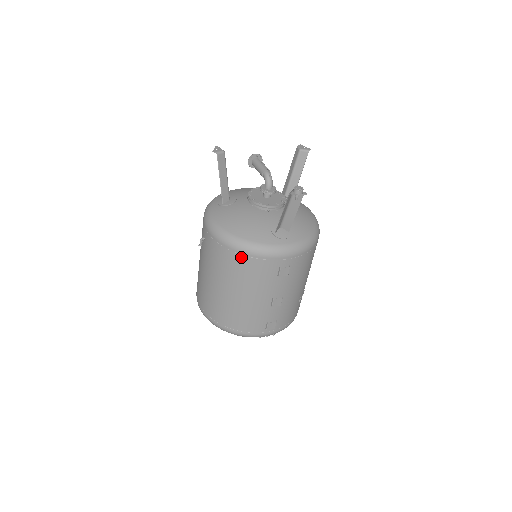
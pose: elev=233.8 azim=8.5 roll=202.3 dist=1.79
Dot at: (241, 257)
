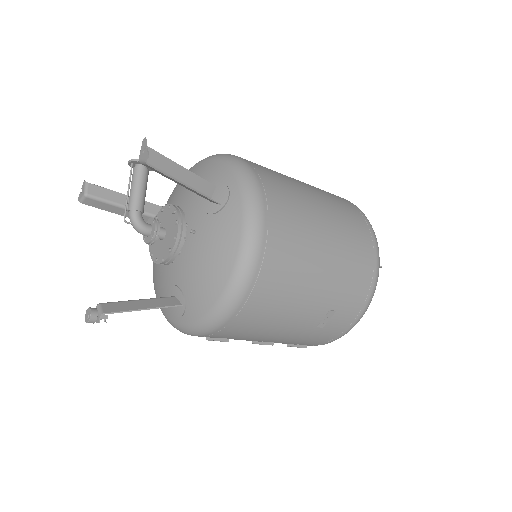
Dot at: occluded
